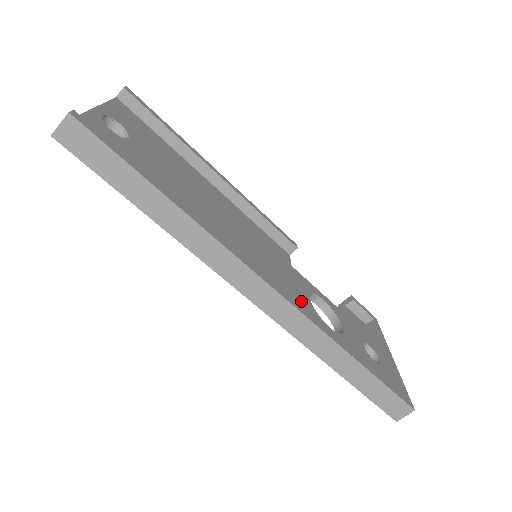
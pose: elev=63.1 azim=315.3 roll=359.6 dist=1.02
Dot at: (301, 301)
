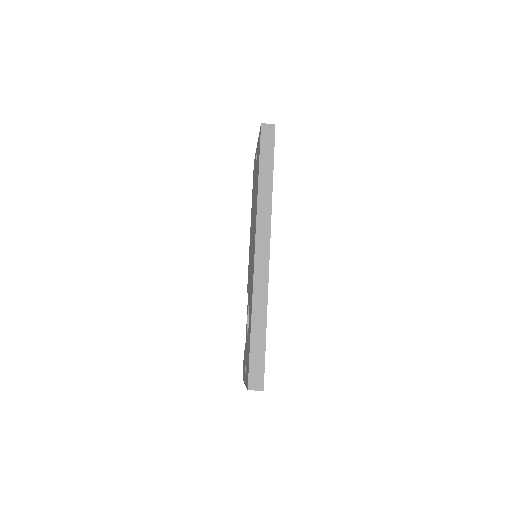
Dot at: occluded
